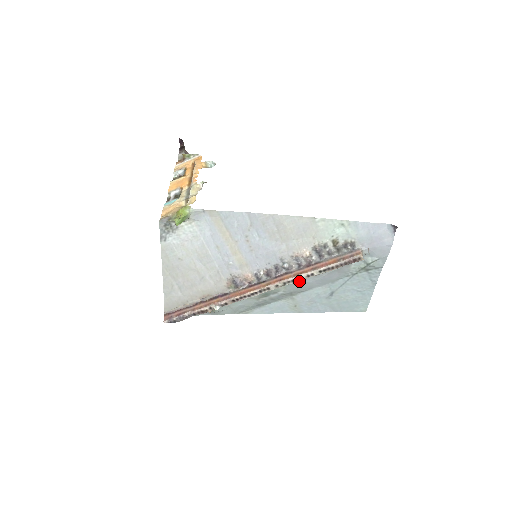
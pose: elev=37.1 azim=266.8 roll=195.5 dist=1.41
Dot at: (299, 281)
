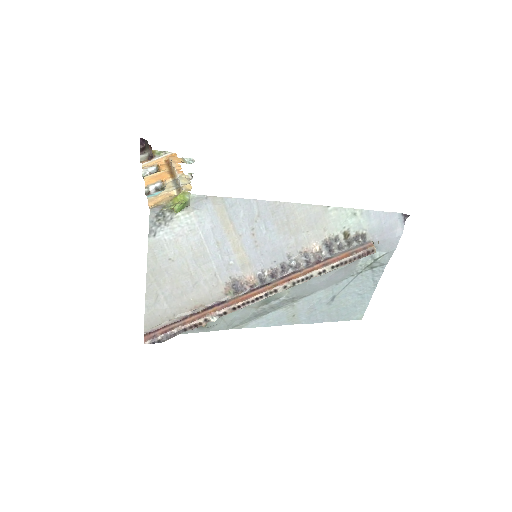
Dot at: (305, 282)
